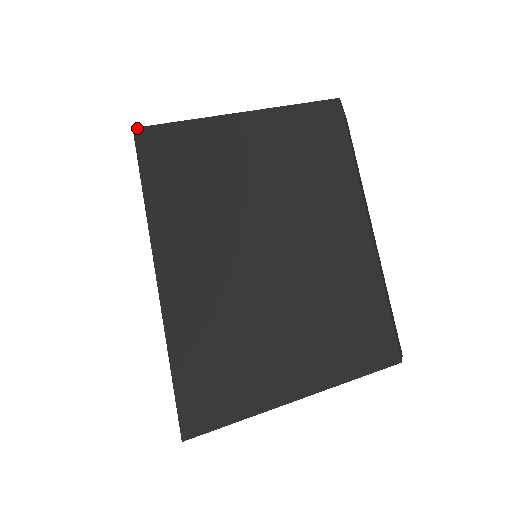
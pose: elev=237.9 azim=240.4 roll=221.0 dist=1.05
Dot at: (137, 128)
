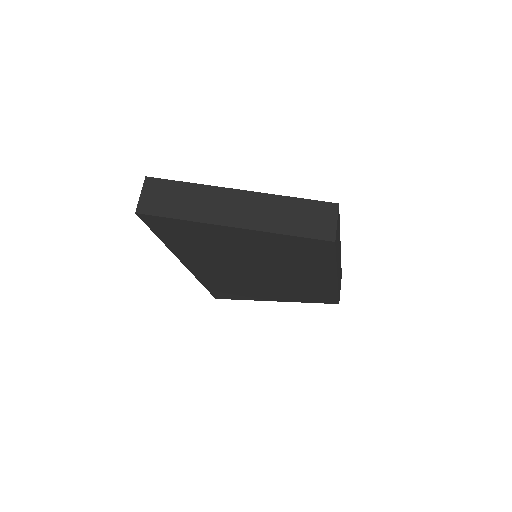
Dot at: occluded
